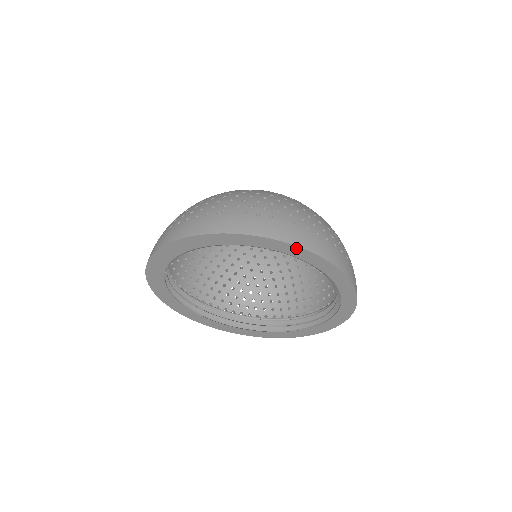
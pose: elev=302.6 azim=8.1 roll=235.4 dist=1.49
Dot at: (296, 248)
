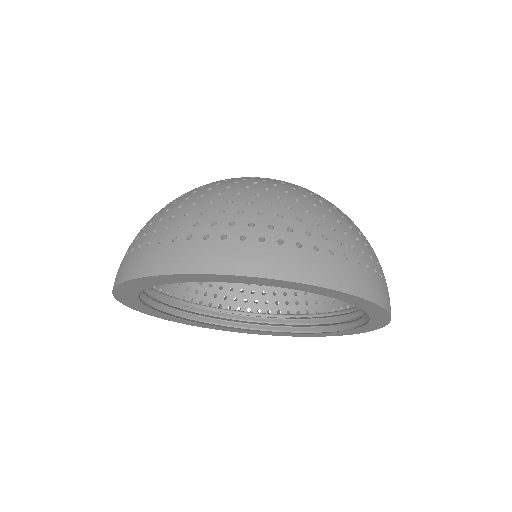
Dot at: (318, 288)
